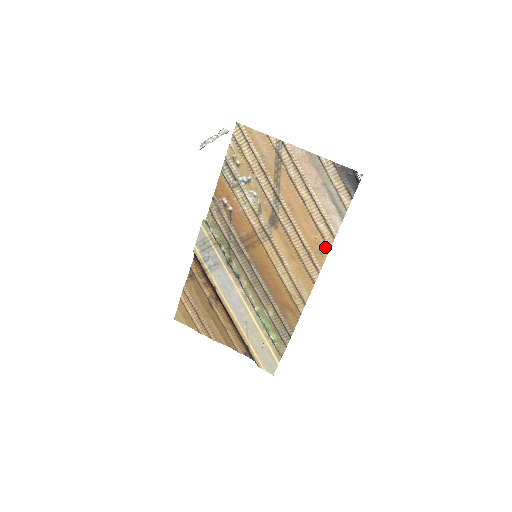
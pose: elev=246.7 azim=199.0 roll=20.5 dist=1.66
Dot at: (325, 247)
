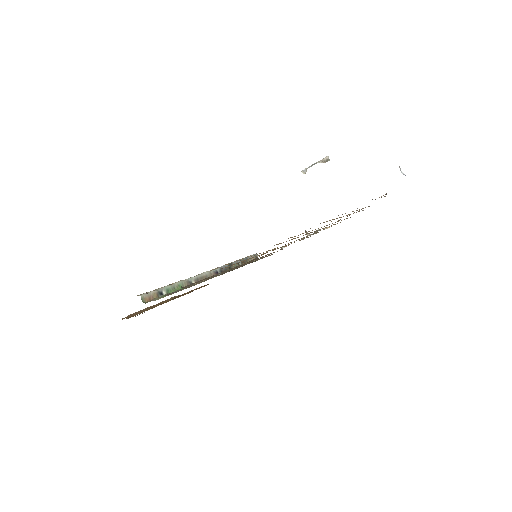
Dot at: occluded
